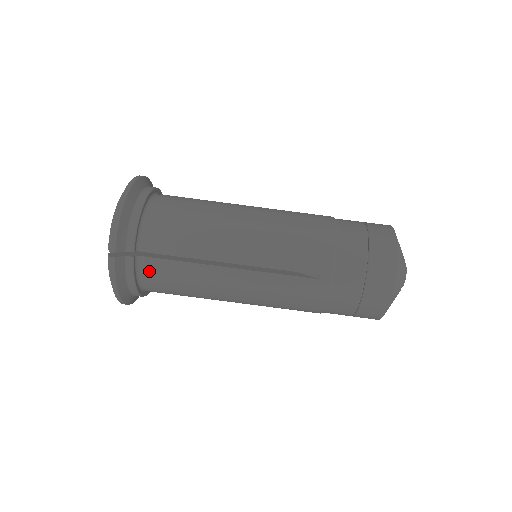
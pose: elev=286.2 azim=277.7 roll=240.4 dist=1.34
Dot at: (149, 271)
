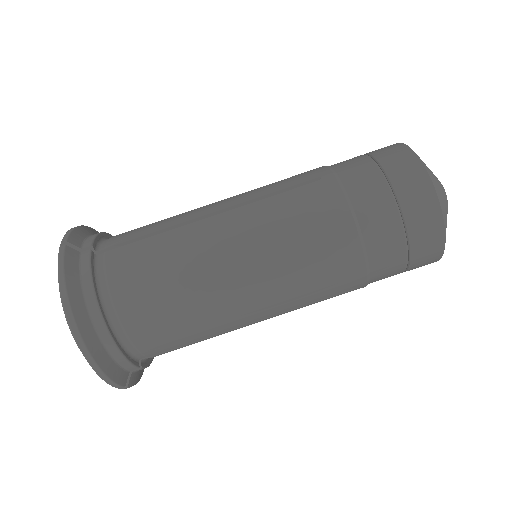
Dot at: occluded
